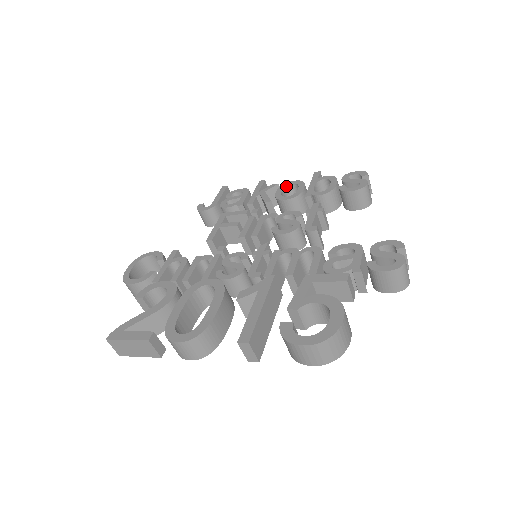
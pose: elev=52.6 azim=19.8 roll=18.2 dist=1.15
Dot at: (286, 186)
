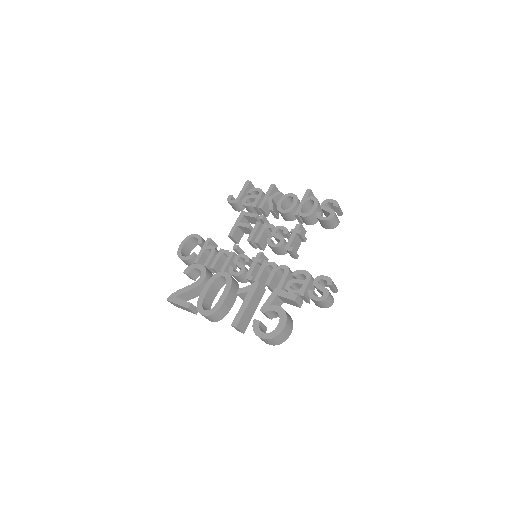
Dot at: (286, 197)
